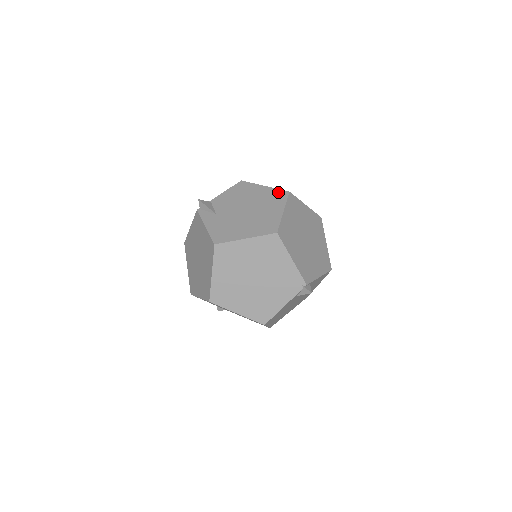
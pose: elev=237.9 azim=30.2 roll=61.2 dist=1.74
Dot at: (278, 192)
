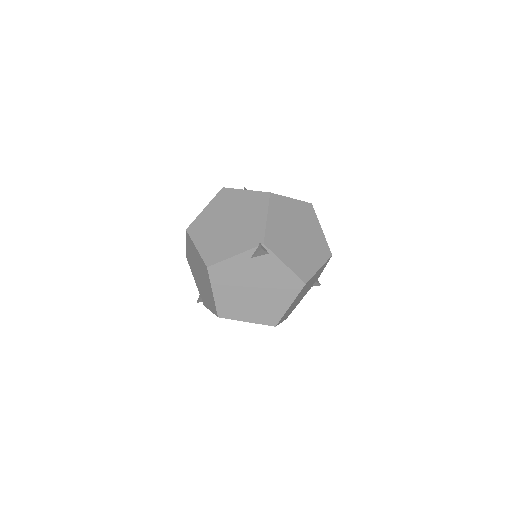
Dot at: occluded
